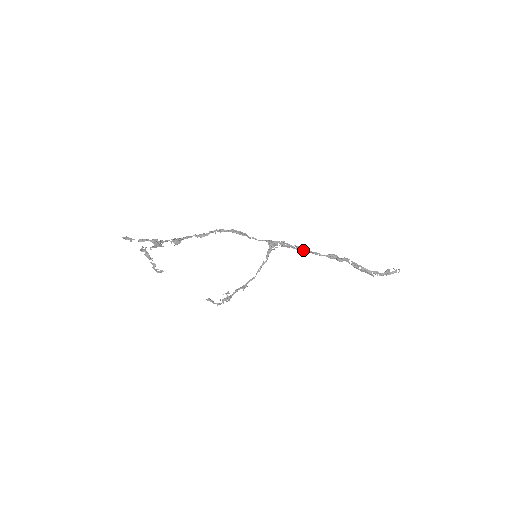
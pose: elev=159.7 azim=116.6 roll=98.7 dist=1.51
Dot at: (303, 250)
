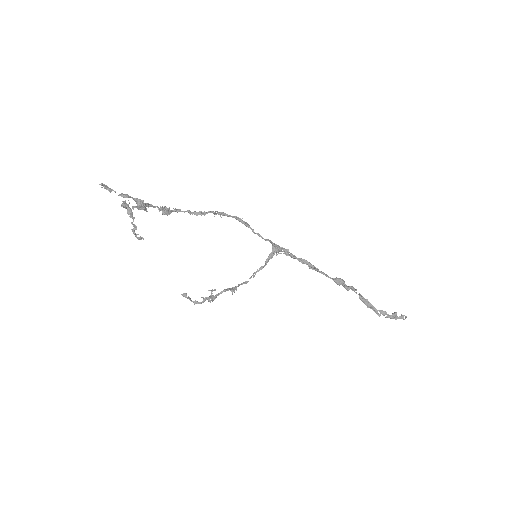
Dot at: (309, 265)
